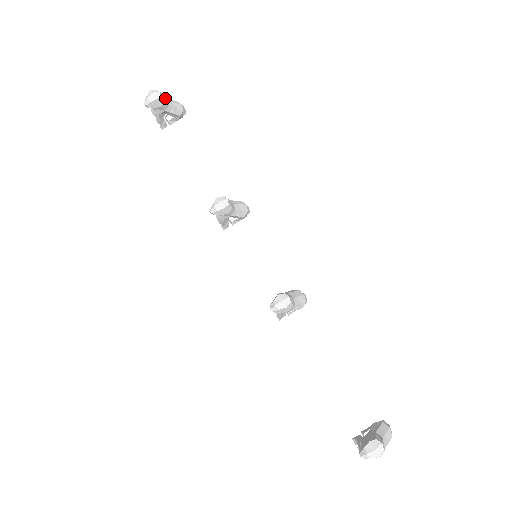
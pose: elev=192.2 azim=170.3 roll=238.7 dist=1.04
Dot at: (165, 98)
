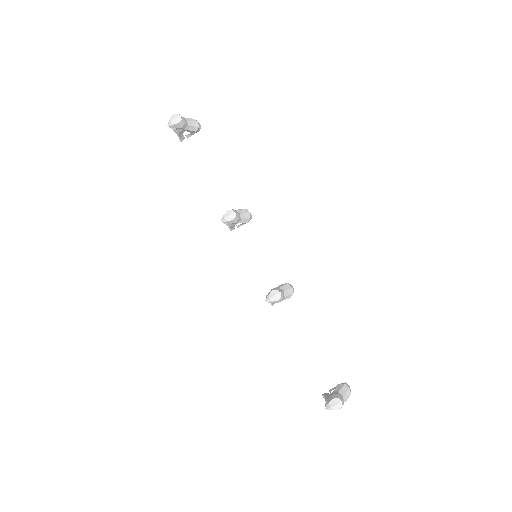
Dot at: (185, 120)
